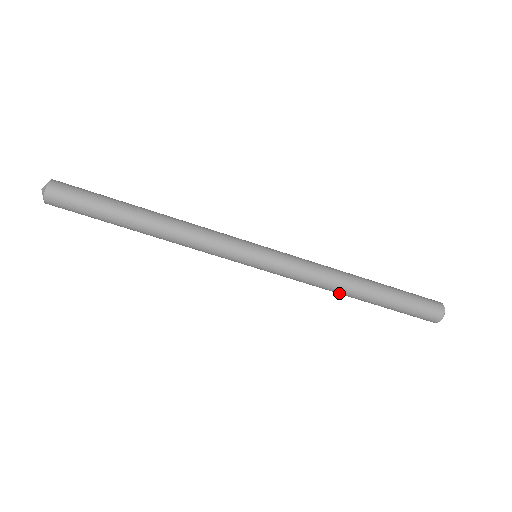
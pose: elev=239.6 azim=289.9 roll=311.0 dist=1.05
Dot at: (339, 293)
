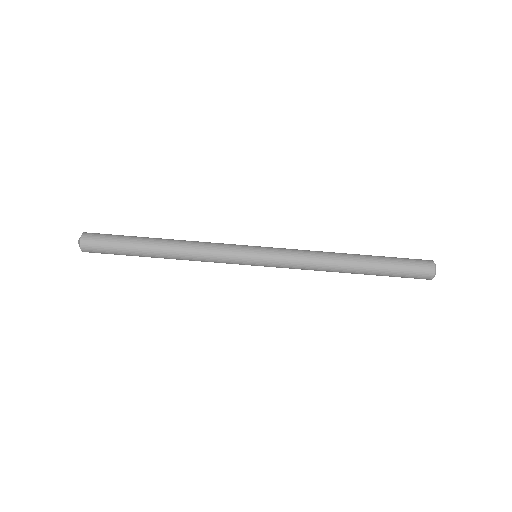
Dot at: occluded
